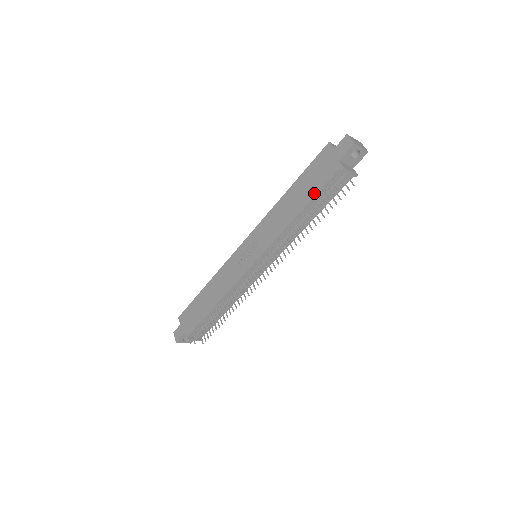
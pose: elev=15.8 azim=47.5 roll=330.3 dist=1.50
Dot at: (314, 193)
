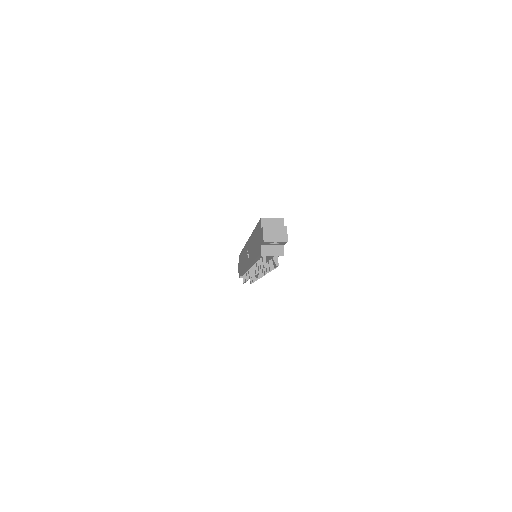
Dot at: (256, 255)
